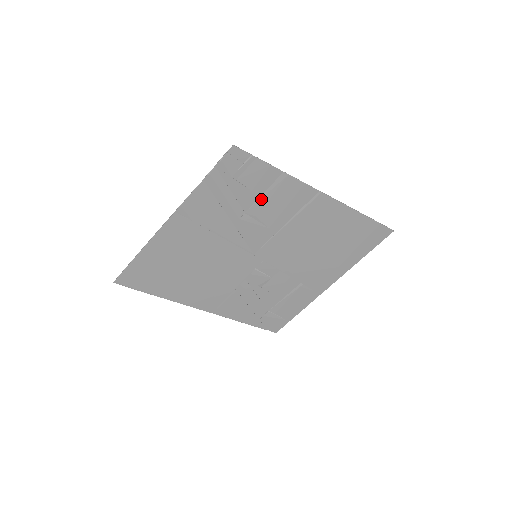
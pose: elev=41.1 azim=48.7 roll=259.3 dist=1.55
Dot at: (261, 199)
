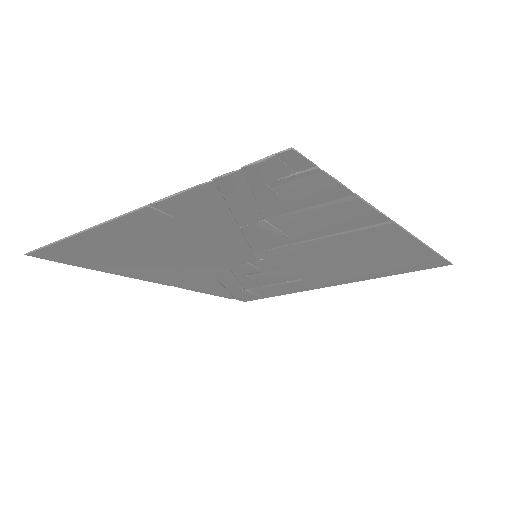
Dot at: (298, 212)
